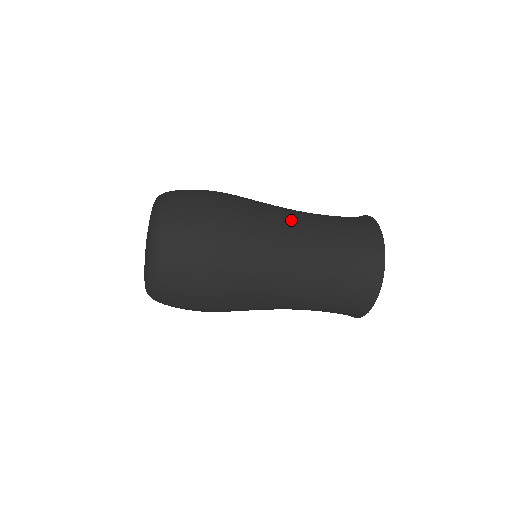
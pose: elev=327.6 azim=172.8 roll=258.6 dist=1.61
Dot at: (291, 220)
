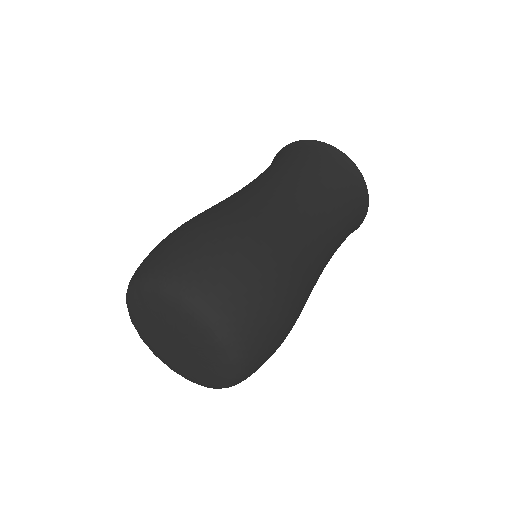
Dot at: (297, 207)
